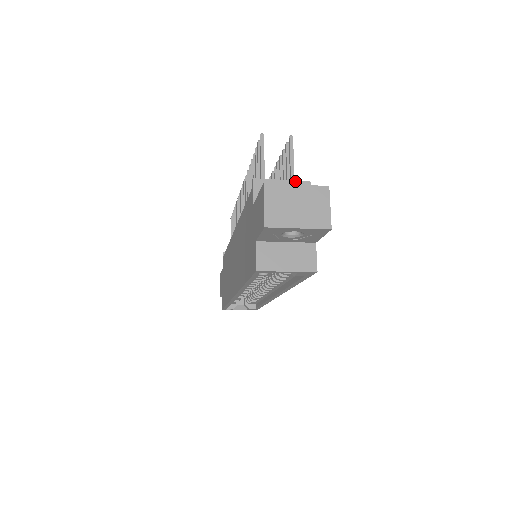
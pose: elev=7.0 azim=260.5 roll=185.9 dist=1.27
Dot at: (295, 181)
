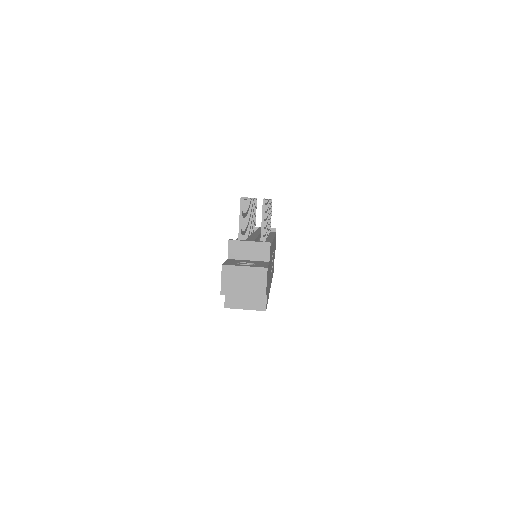
Dot at: (259, 242)
